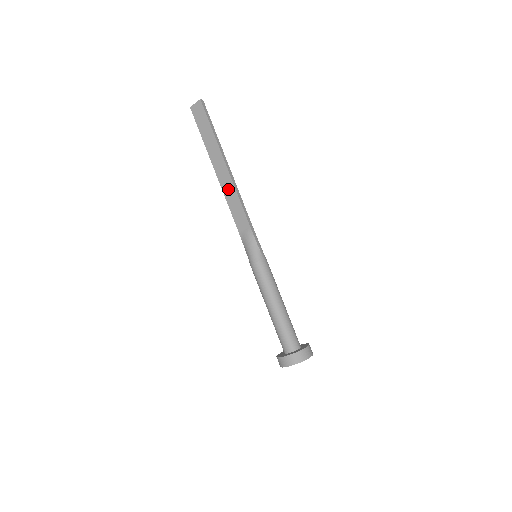
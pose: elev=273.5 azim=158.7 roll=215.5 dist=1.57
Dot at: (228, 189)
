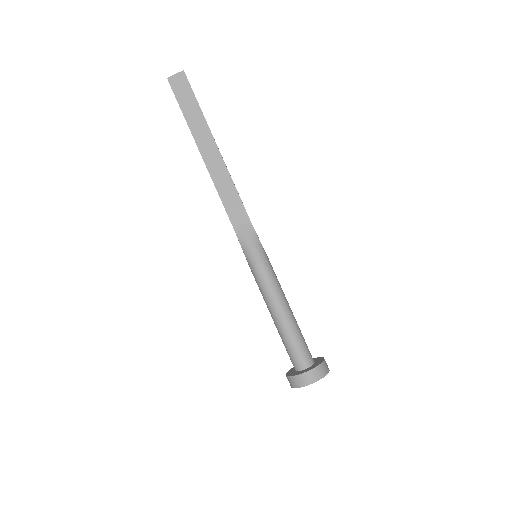
Dot at: (220, 176)
